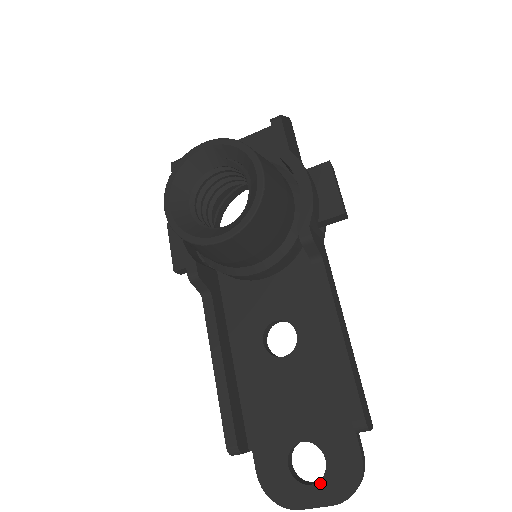
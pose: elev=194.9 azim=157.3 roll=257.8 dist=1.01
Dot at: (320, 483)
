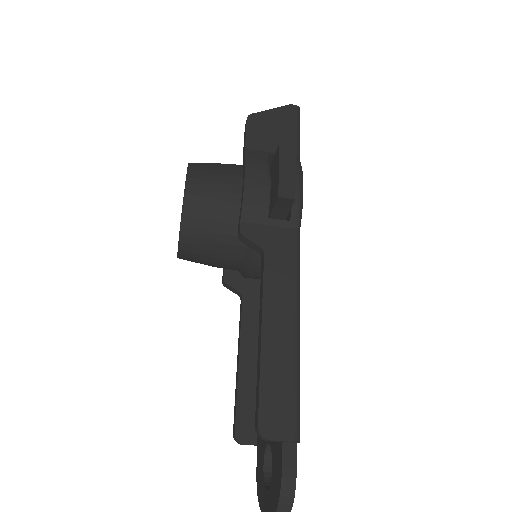
Dot at: (269, 490)
